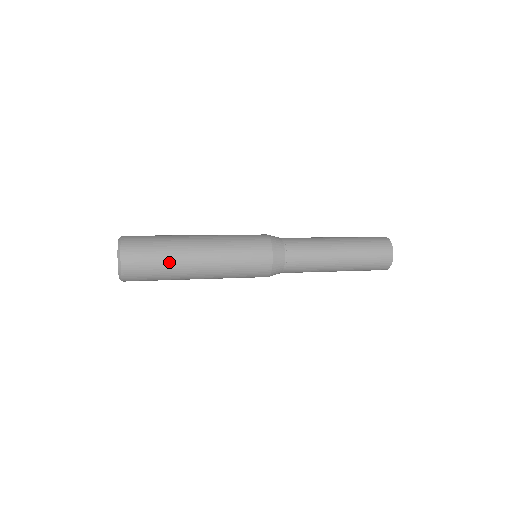
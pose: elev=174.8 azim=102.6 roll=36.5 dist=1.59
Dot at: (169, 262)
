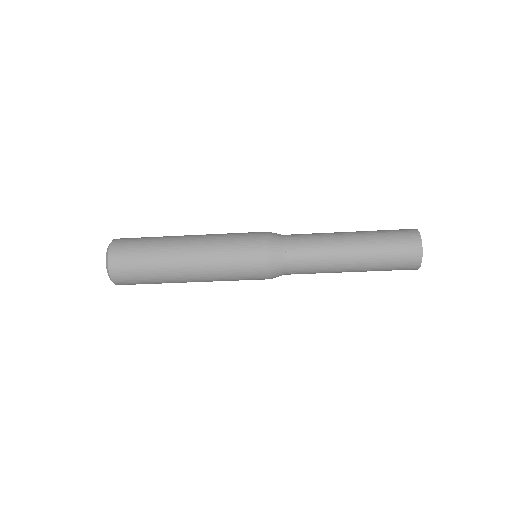
Dot at: (160, 237)
